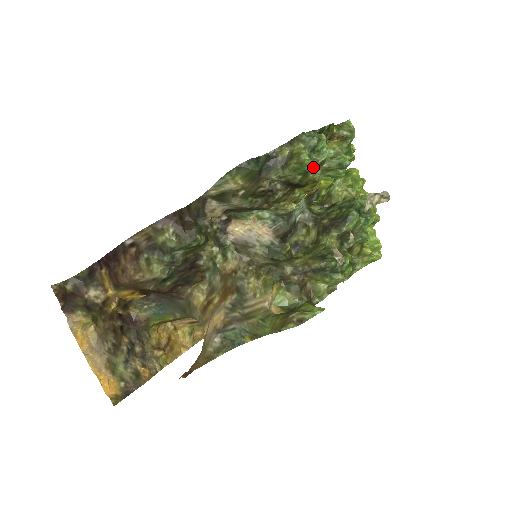
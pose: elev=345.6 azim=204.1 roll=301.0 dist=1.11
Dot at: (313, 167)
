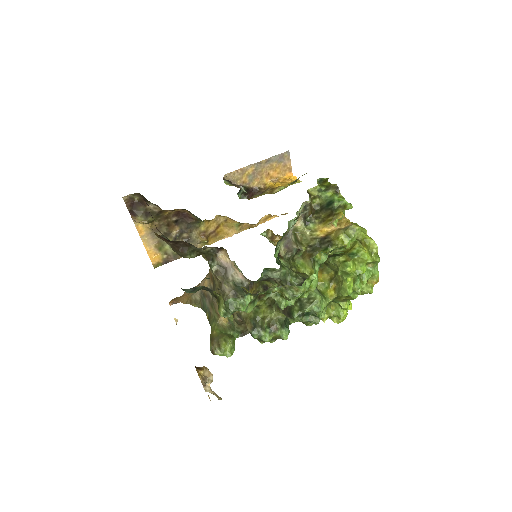
Dot at: occluded
